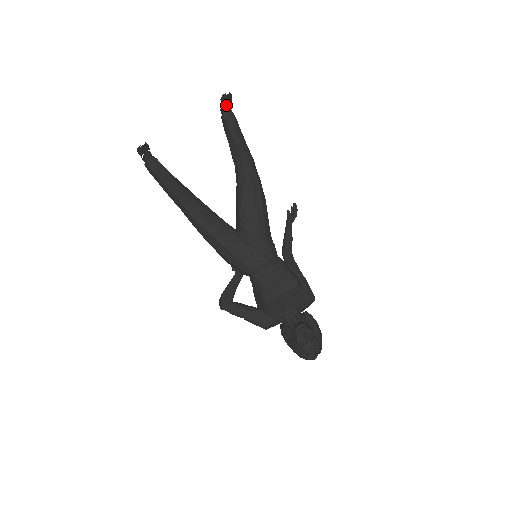
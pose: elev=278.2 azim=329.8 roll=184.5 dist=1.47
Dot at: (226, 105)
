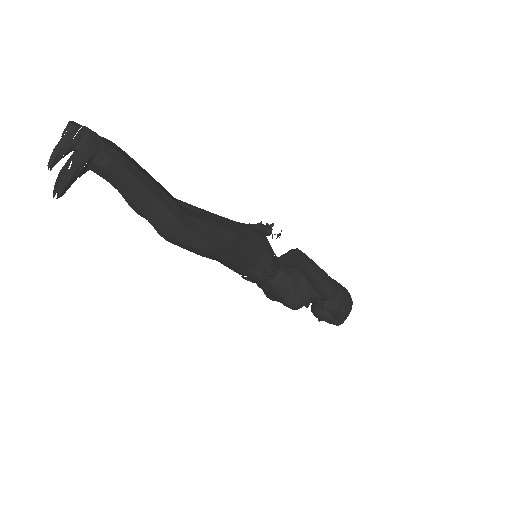
Dot at: occluded
